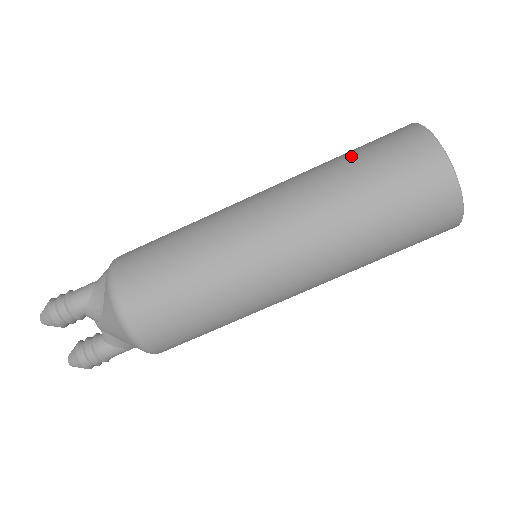
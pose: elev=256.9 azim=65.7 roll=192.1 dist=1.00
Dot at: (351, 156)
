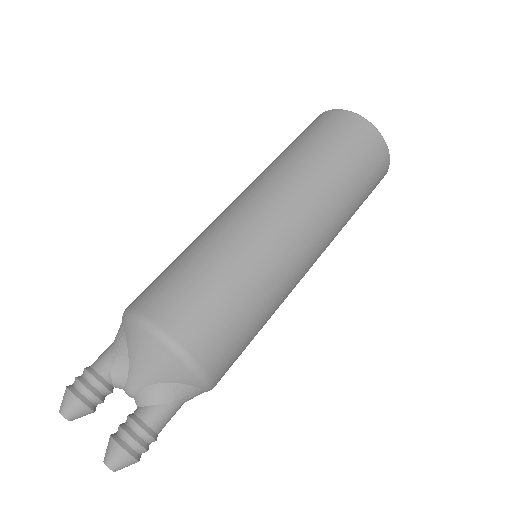
Dot at: occluded
